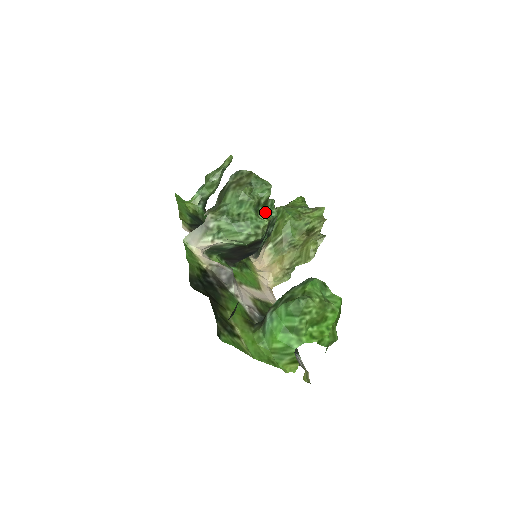
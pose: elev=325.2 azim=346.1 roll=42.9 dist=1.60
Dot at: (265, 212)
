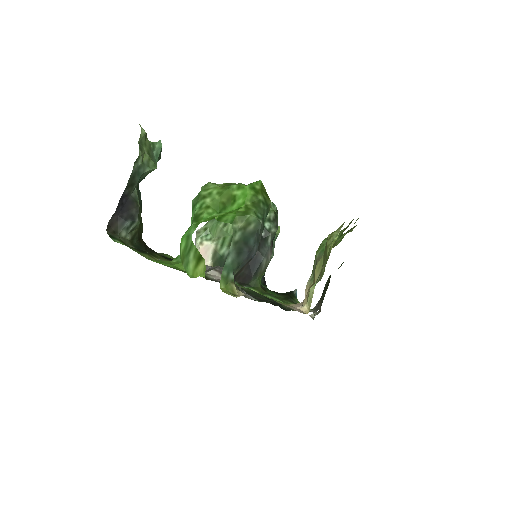
Dot at: occluded
